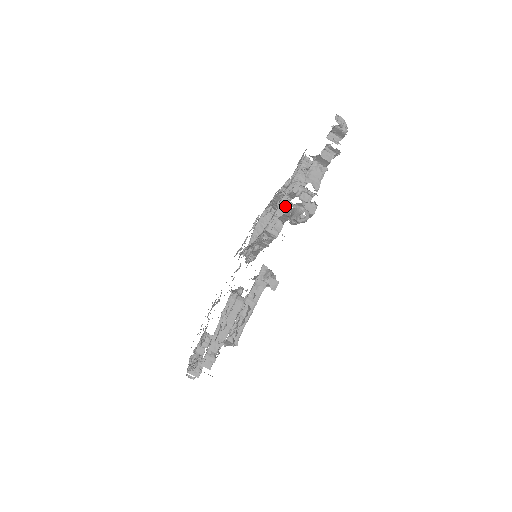
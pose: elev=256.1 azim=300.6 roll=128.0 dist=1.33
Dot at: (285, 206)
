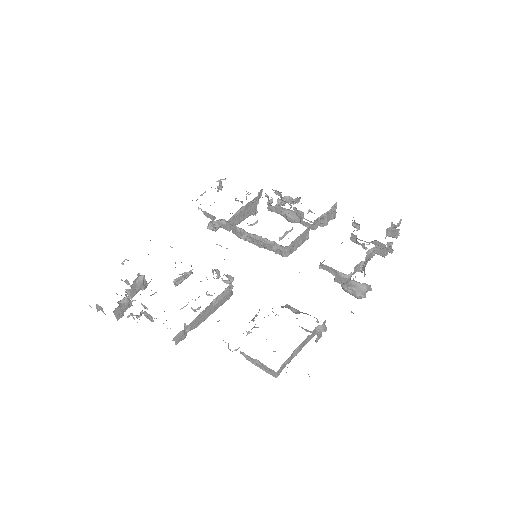
Dot at: (305, 235)
